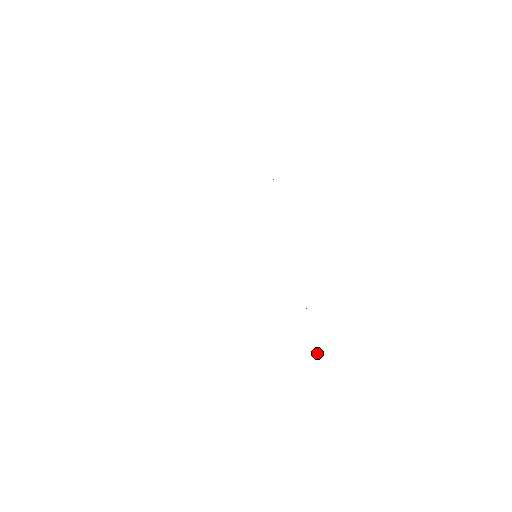
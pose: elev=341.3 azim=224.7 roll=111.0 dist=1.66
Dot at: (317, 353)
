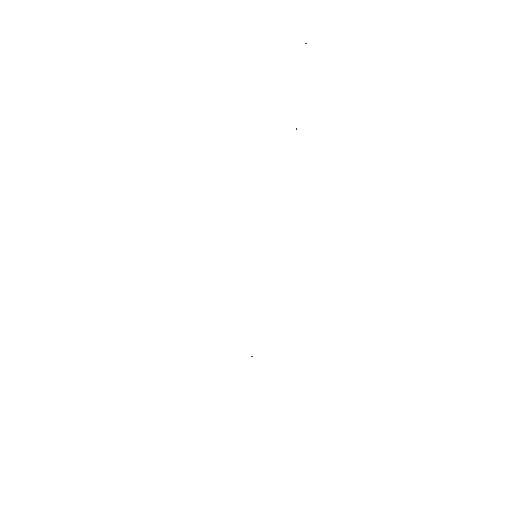
Dot at: (252, 356)
